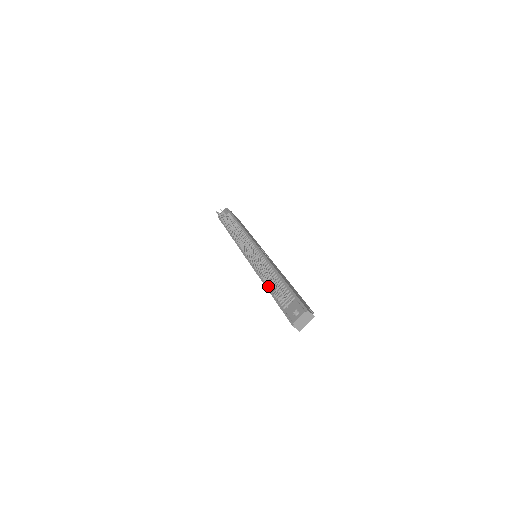
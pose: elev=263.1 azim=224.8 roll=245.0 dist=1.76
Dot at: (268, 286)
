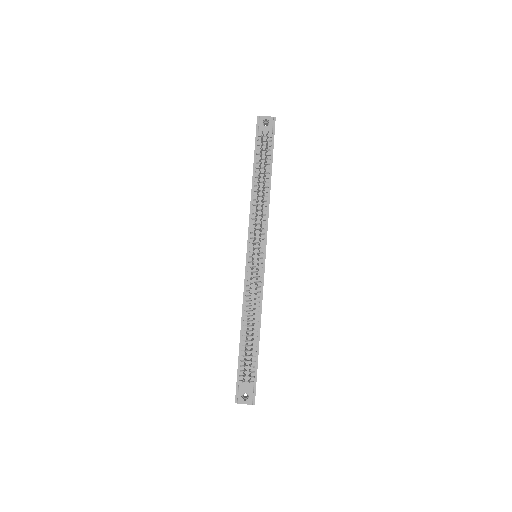
Dot at: occluded
